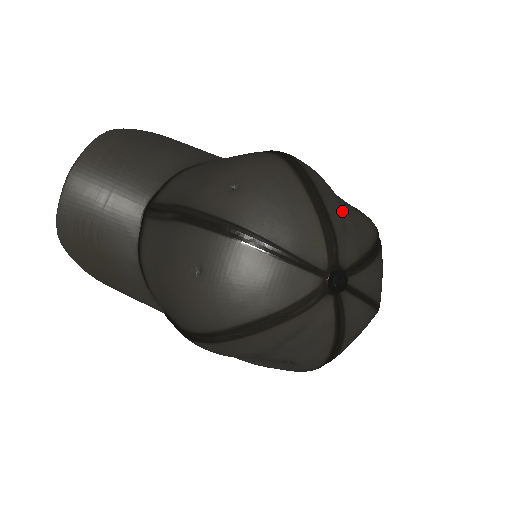
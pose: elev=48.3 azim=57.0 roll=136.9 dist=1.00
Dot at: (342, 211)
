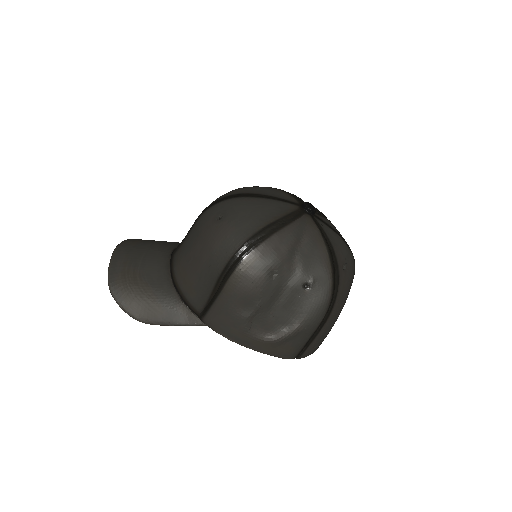
Dot at: occluded
